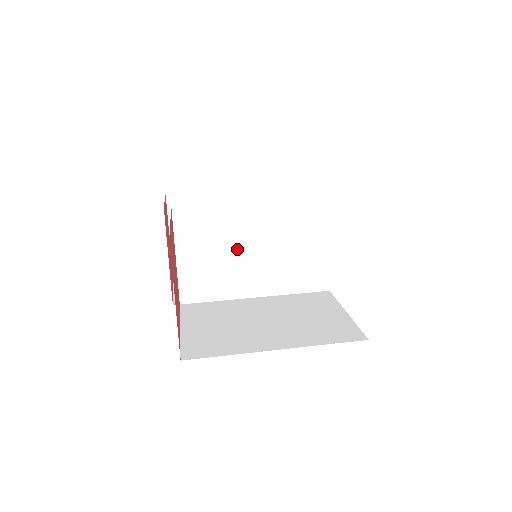
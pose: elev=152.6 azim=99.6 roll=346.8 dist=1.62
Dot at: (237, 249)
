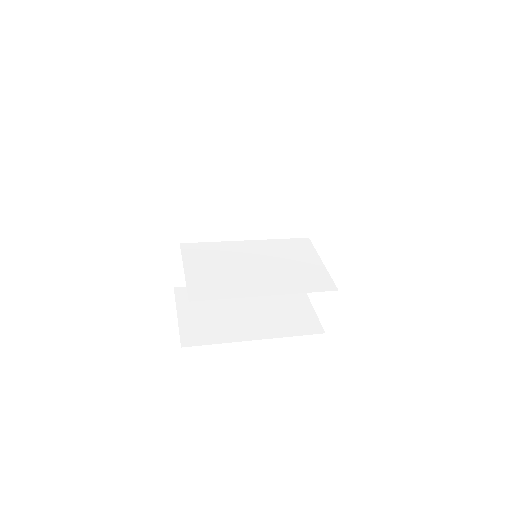
Dot at: (239, 265)
